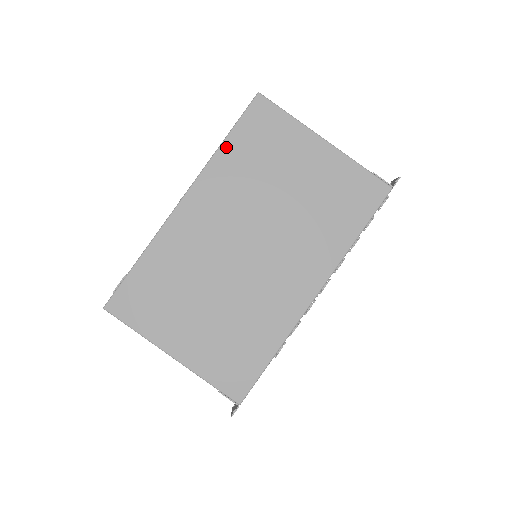
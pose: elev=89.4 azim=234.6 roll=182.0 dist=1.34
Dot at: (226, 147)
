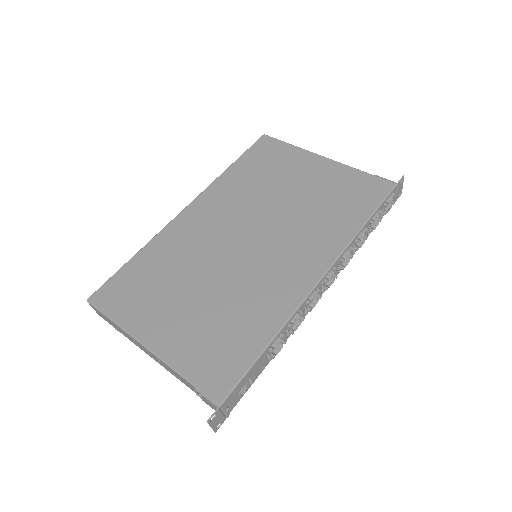
Dot at: (232, 169)
